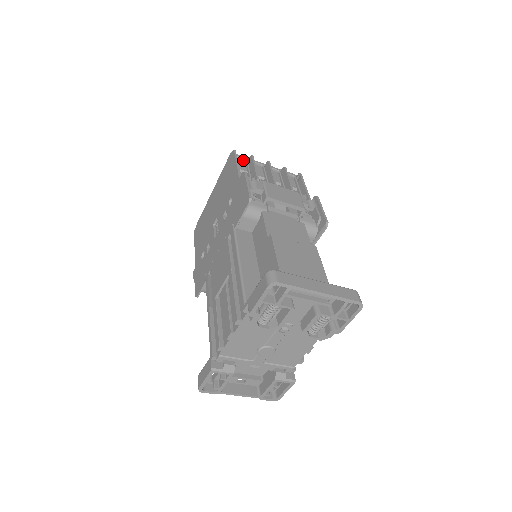
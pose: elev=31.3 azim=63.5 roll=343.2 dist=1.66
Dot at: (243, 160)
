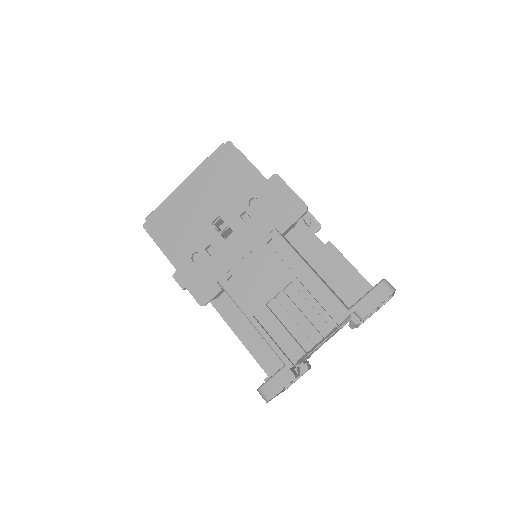
Dot at: occluded
